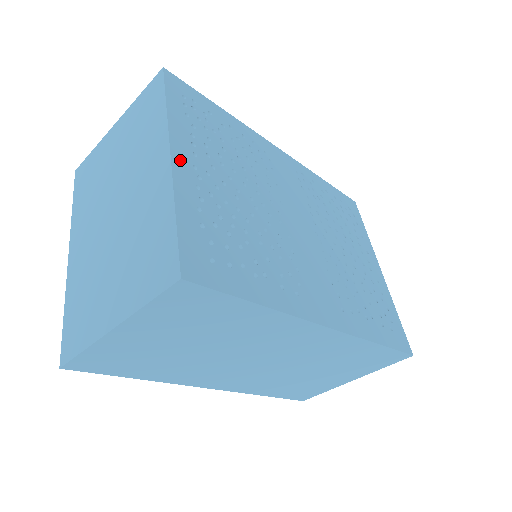
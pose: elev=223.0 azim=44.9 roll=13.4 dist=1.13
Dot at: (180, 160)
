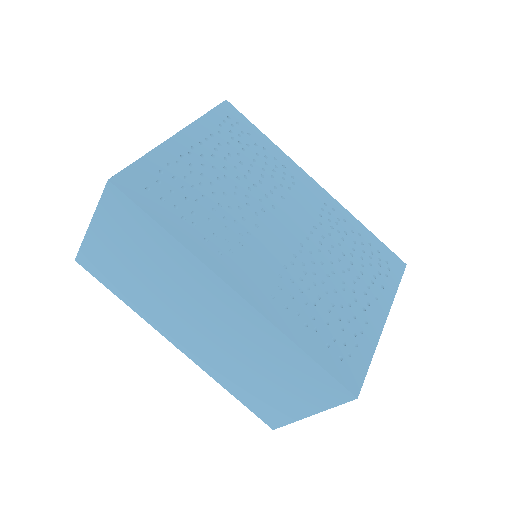
Dot at: (182, 139)
